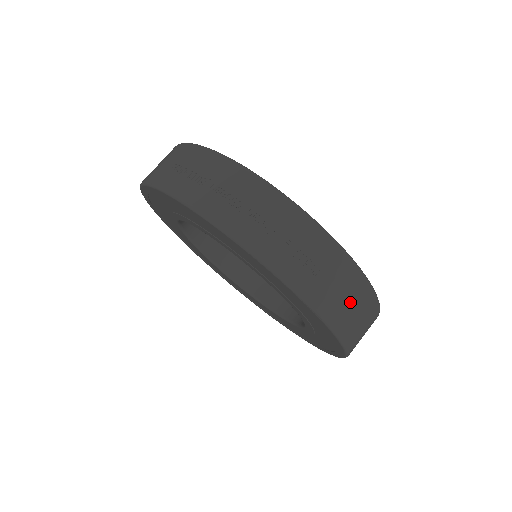
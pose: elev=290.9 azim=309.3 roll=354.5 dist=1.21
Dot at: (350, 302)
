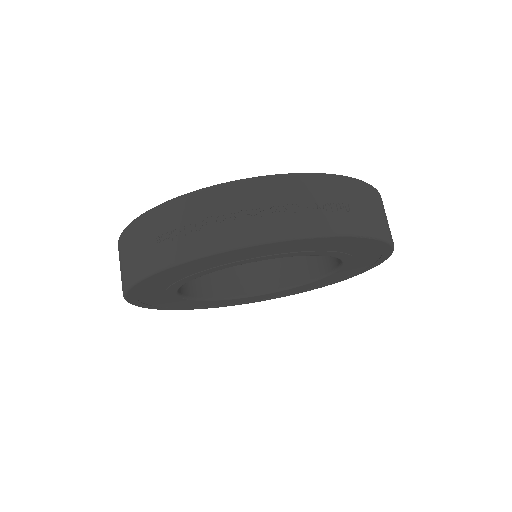
Dot at: (377, 210)
